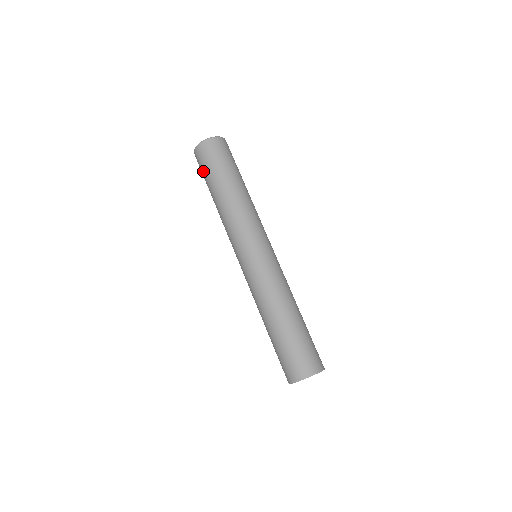
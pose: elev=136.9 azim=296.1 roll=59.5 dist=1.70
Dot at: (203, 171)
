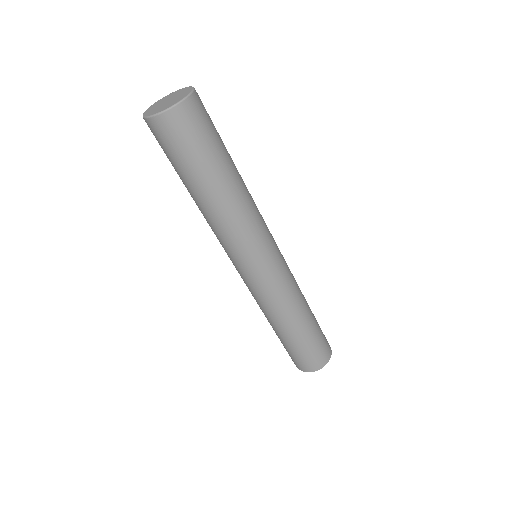
Dot at: (170, 156)
